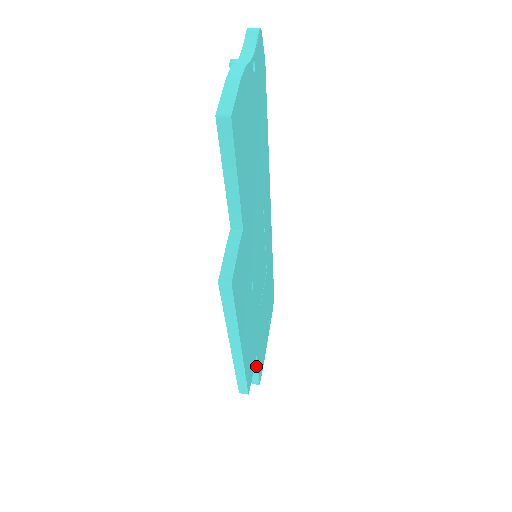
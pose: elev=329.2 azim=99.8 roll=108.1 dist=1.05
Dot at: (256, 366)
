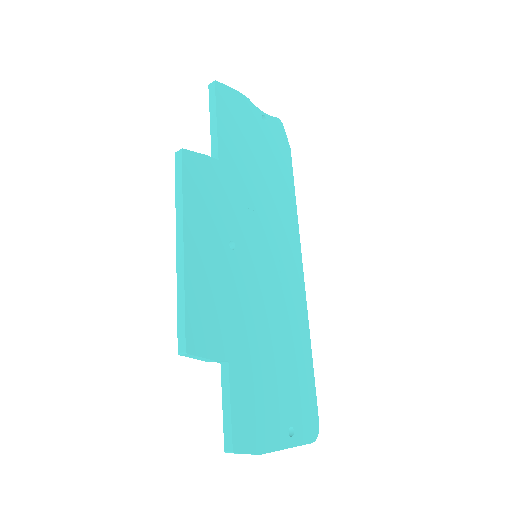
Dot at: (229, 391)
